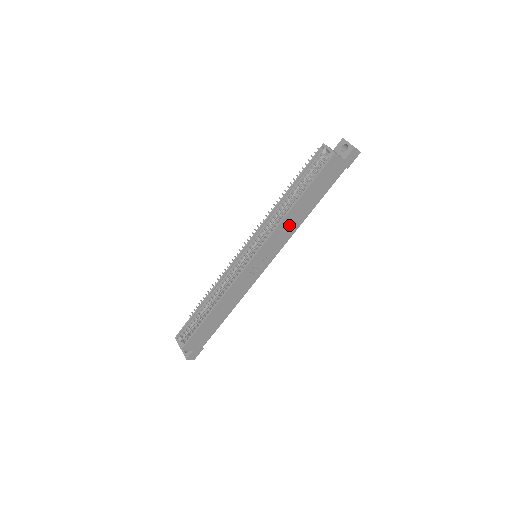
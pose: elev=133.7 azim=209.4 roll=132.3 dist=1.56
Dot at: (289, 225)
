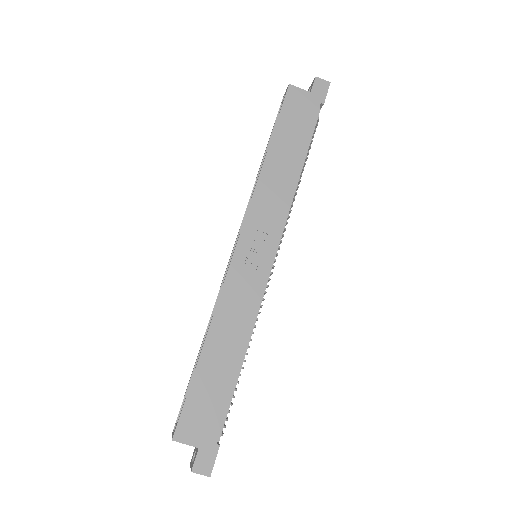
Dot at: (275, 187)
